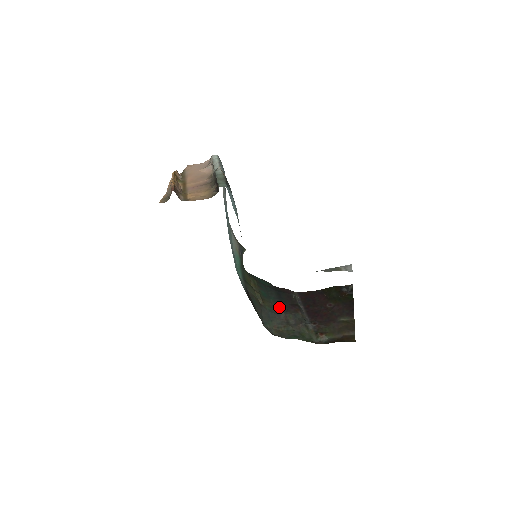
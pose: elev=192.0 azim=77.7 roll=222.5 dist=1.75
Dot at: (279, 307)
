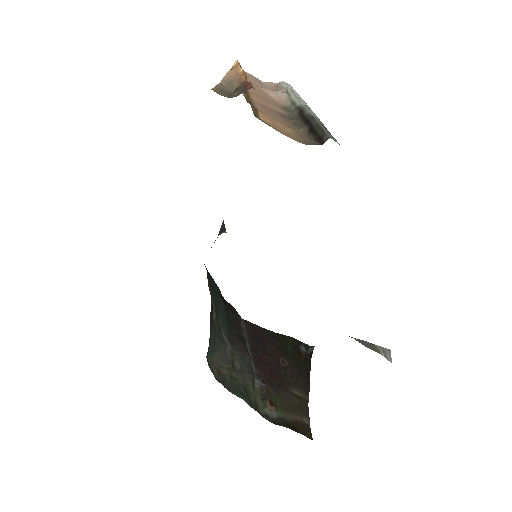
Dot at: (227, 333)
